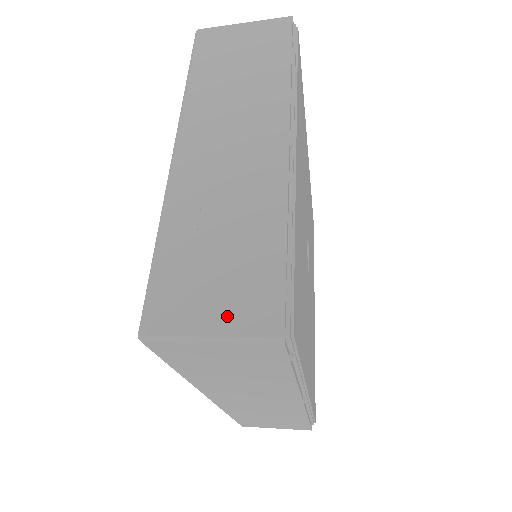
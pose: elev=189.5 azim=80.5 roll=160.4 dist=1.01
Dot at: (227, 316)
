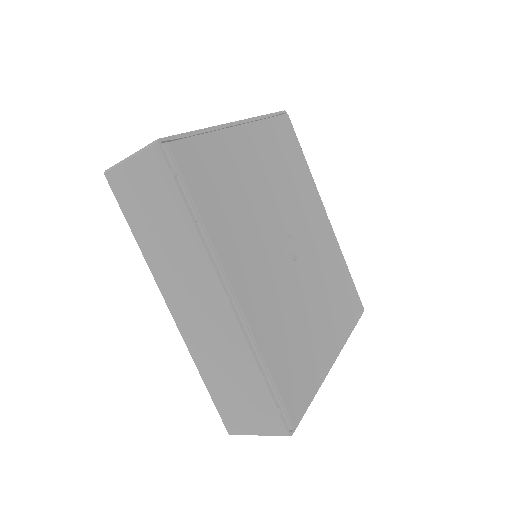
Dot at: occluded
